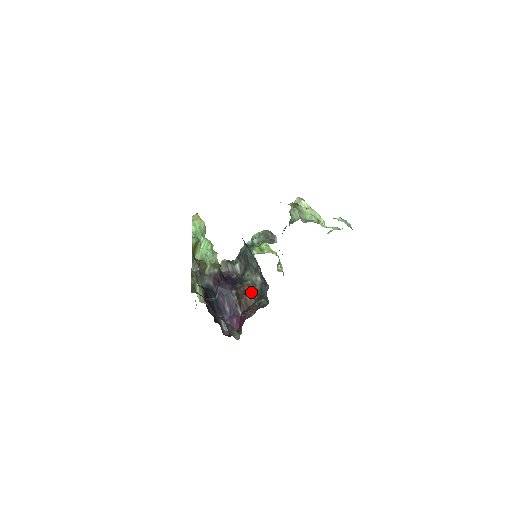
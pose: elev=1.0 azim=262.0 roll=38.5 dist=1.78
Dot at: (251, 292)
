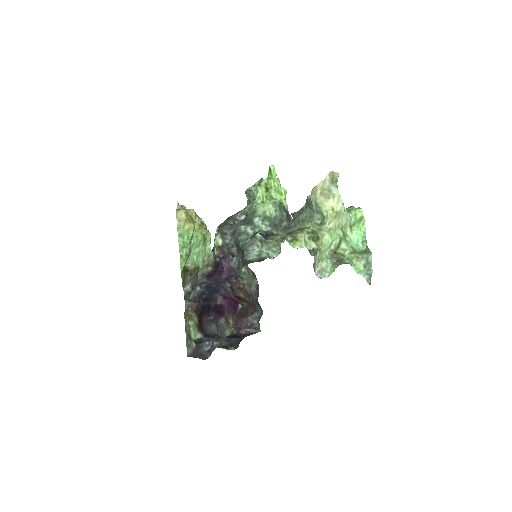
Dot at: (246, 294)
